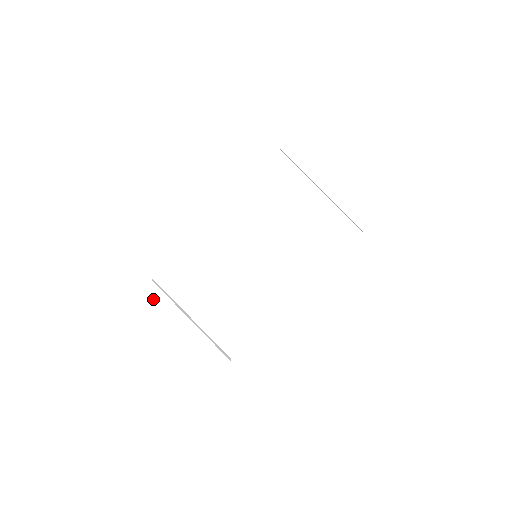
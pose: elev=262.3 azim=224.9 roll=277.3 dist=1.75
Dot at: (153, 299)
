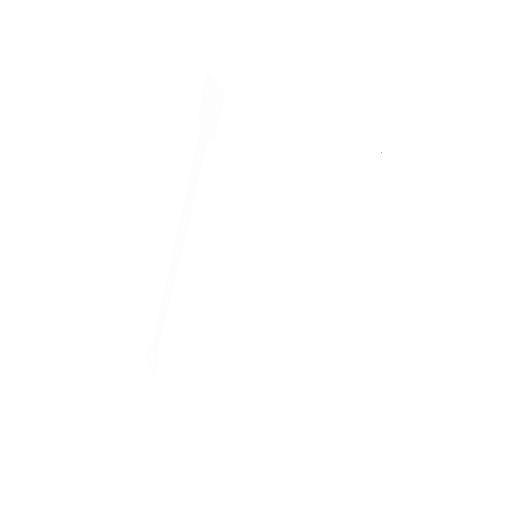
Dot at: (175, 370)
